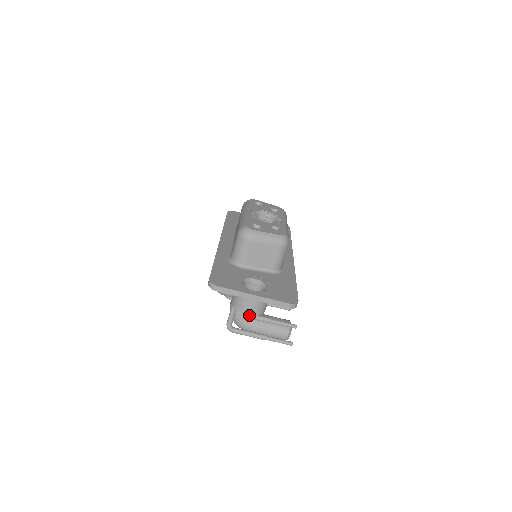
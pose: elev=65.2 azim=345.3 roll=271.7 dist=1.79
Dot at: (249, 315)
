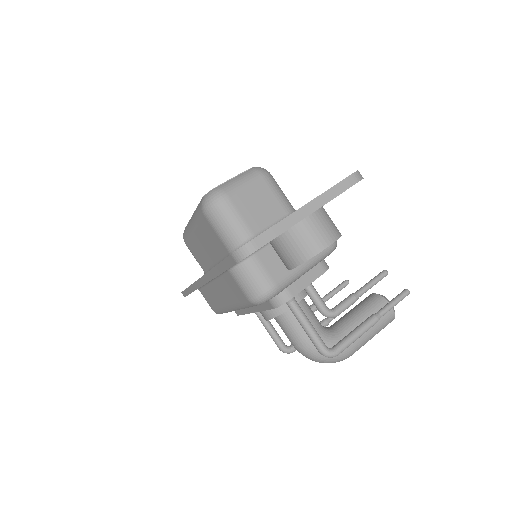
Dot at: occluded
